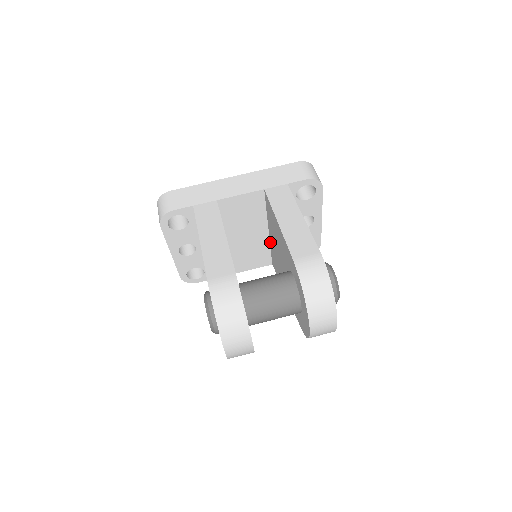
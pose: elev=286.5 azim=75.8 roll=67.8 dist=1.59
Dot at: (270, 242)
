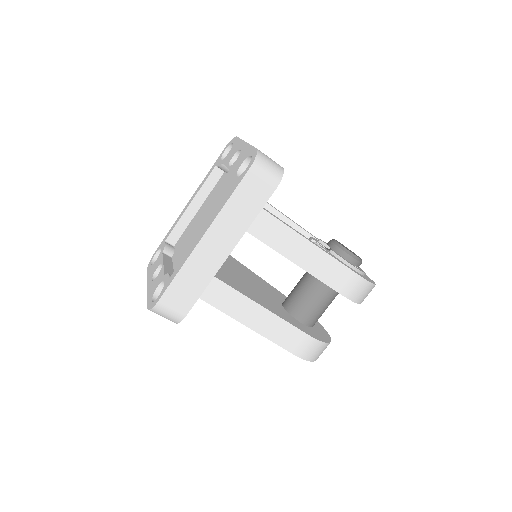
Dot at: occluded
